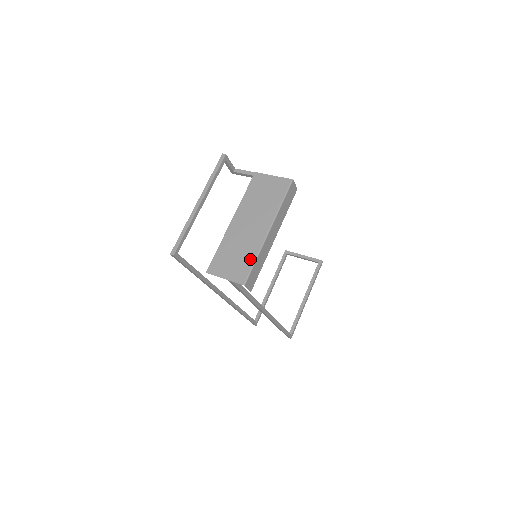
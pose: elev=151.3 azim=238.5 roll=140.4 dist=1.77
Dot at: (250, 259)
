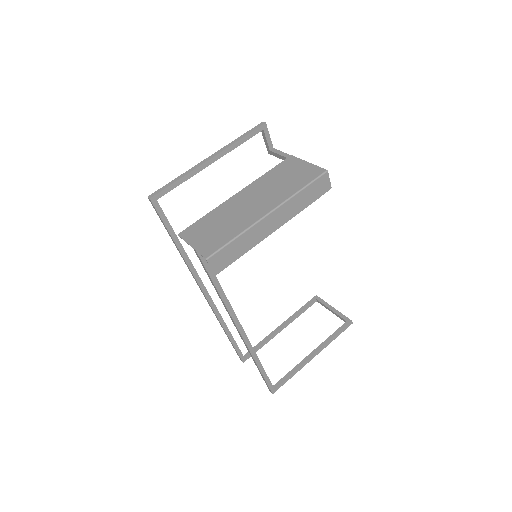
Dot at: (230, 234)
